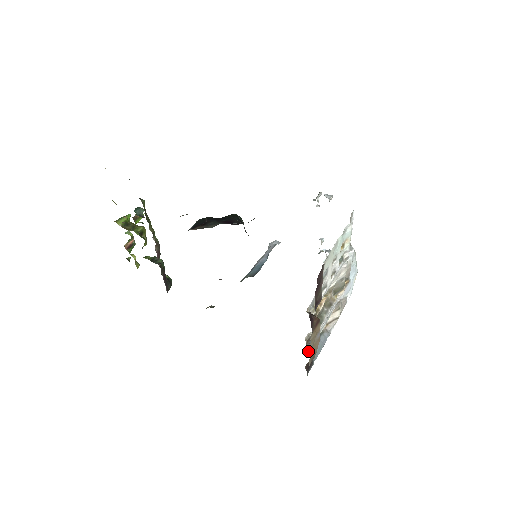
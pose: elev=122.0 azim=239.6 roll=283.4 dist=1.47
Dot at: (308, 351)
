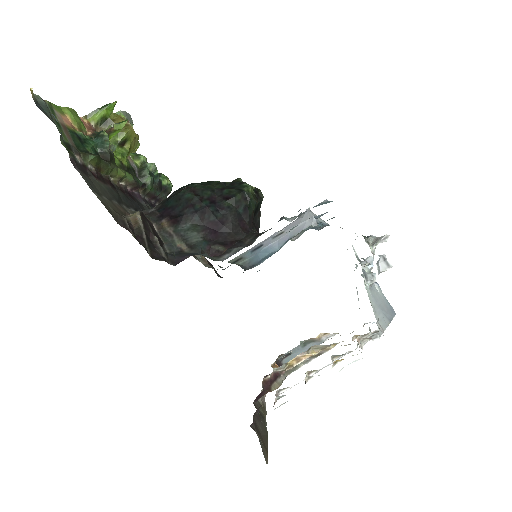
Dot at: (281, 357)
